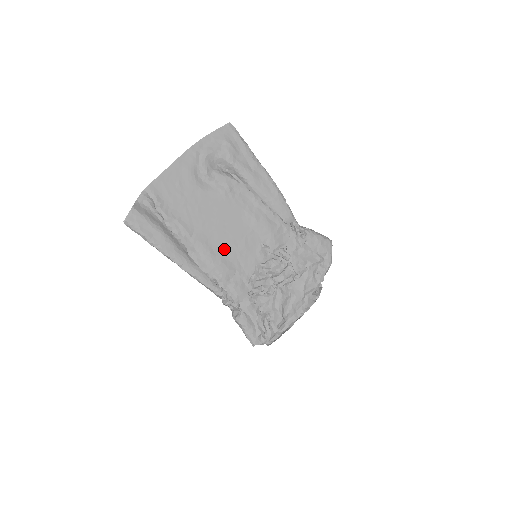
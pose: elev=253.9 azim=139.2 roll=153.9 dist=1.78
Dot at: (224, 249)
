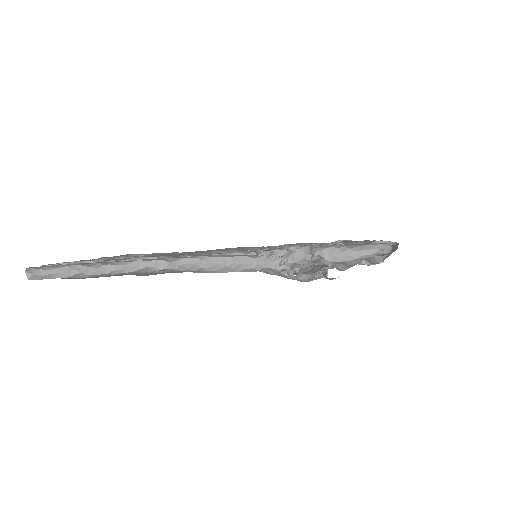
Dot at: occluded
